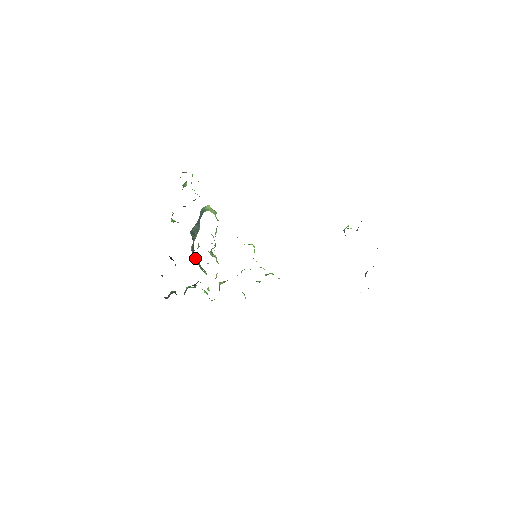
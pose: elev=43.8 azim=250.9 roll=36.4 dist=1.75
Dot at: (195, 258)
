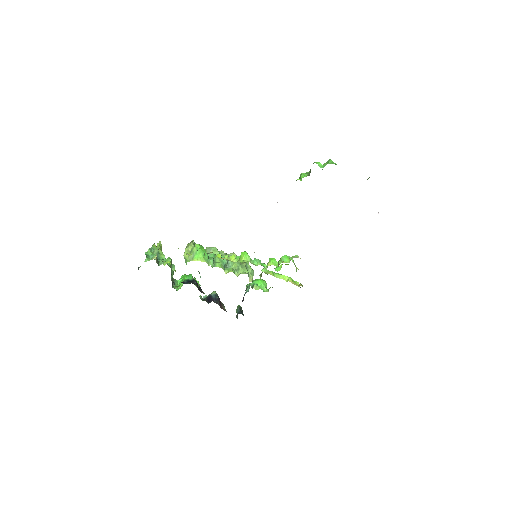
Dot at: occluded
